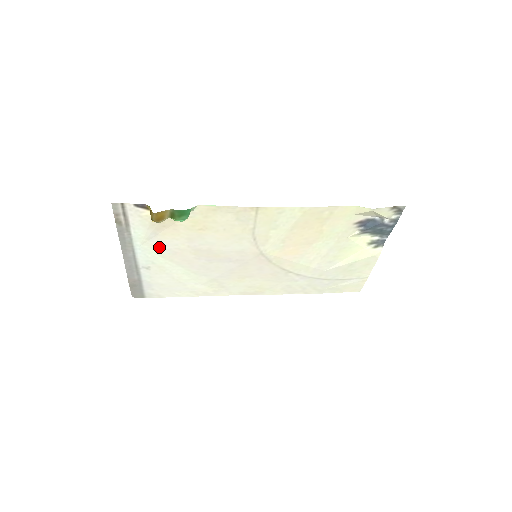
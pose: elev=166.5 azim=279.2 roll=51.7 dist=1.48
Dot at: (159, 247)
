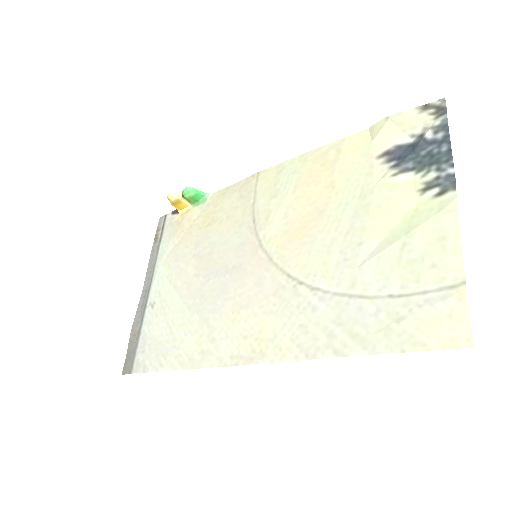
Dot at: (171, 265)
